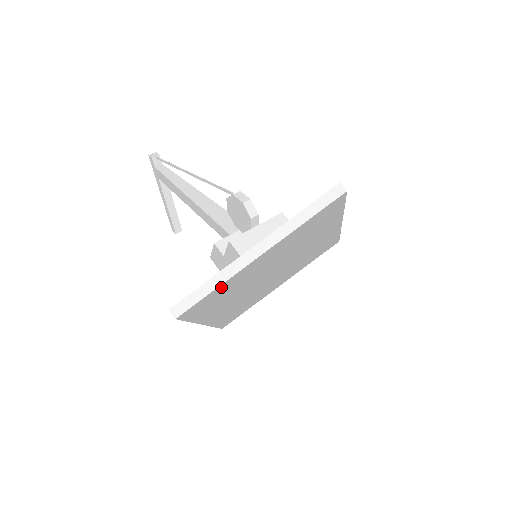
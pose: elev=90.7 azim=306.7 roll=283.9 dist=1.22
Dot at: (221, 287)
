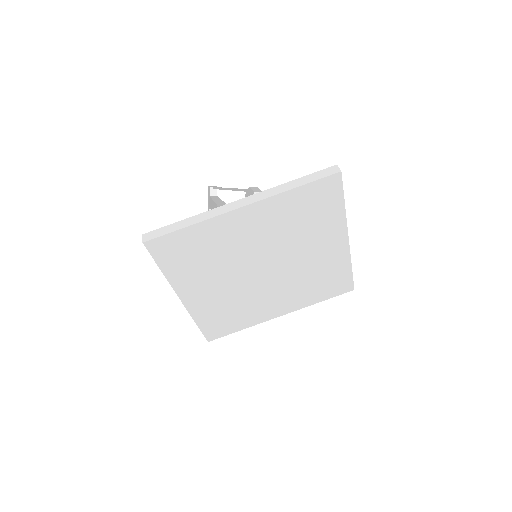
Dot at: (196, 230)
